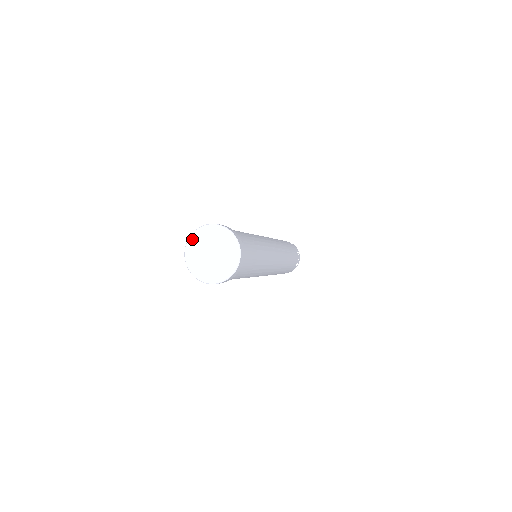
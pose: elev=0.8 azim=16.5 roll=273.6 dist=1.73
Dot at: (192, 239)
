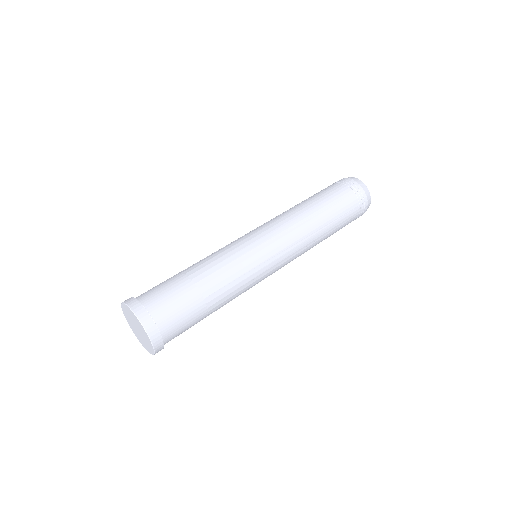
Dot at: (123, 307)
